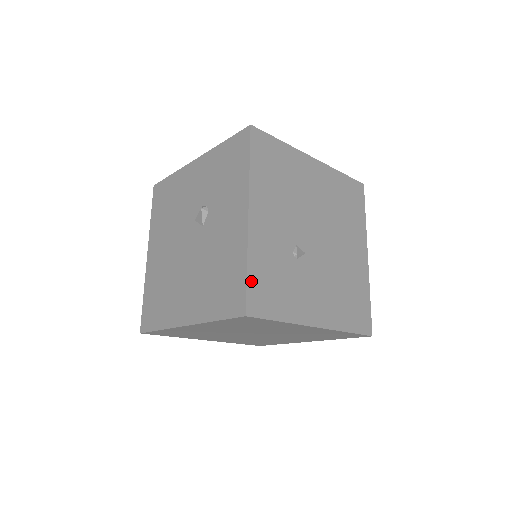
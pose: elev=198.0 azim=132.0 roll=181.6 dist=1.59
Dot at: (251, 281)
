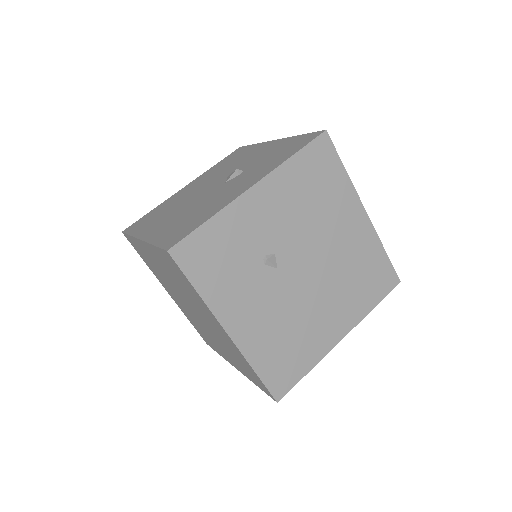
Dot at: (201, 233)
